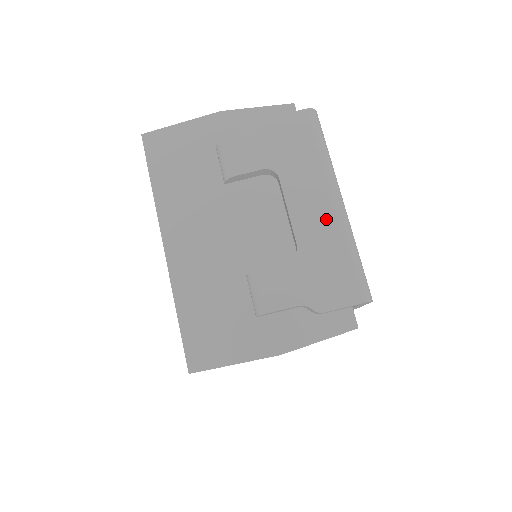
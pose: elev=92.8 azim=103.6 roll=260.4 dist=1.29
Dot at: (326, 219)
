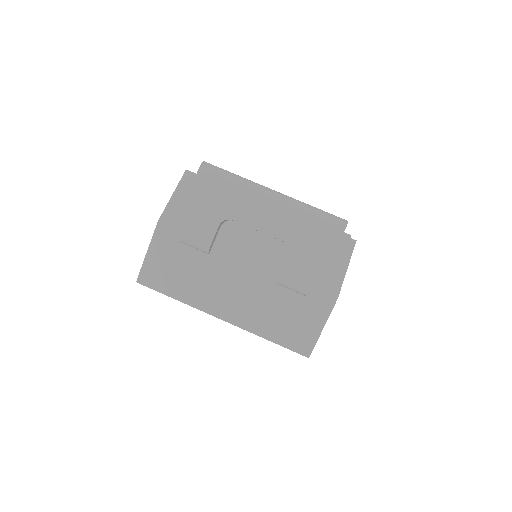
Dot at: (279, 211)
